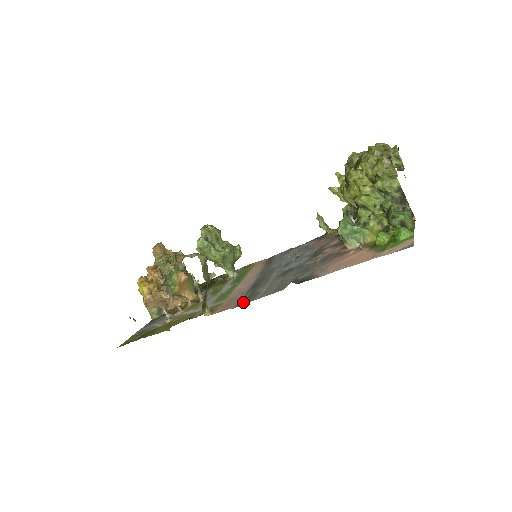
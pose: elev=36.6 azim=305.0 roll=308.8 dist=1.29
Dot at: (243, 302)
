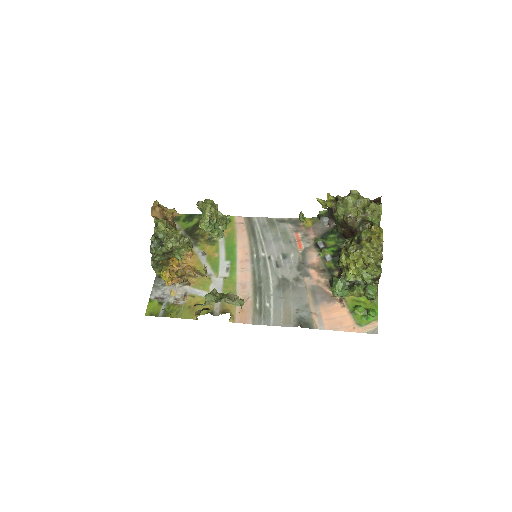
Dot at: (259, 320)
